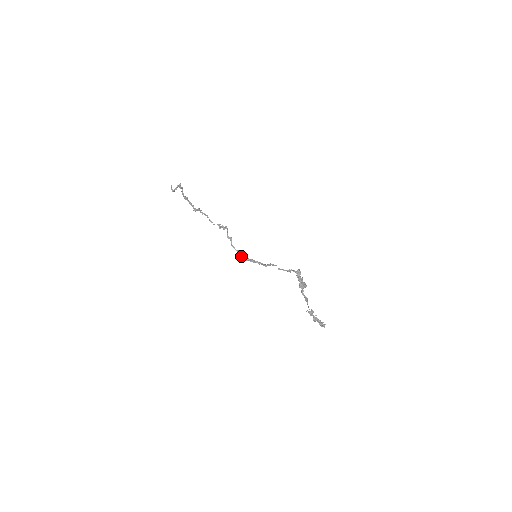
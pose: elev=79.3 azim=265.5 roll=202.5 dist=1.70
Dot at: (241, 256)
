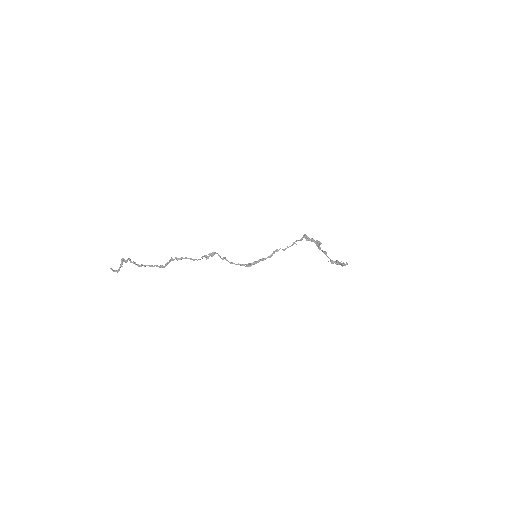
Dot at: occluded
